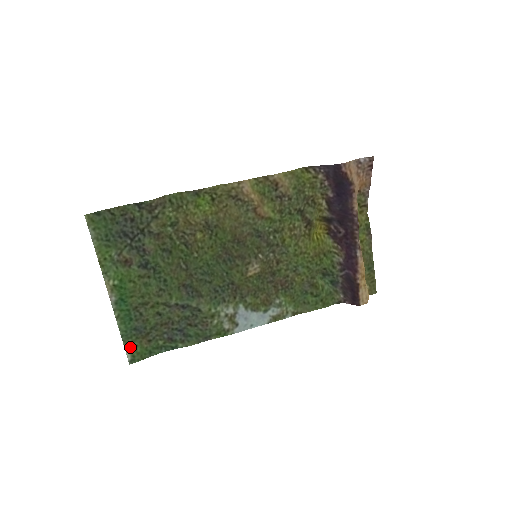
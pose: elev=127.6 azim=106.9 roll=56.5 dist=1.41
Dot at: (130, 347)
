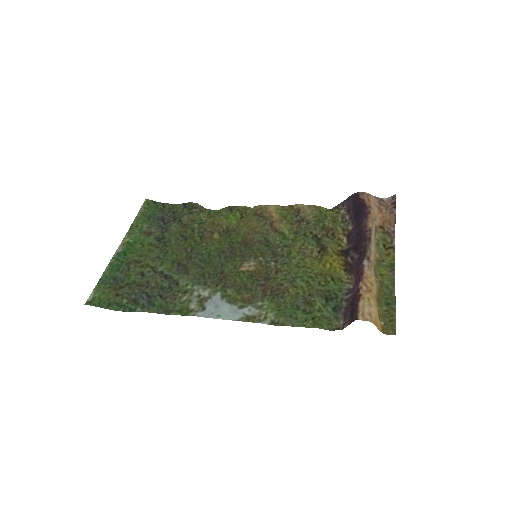
Dot at: (98, 291)
